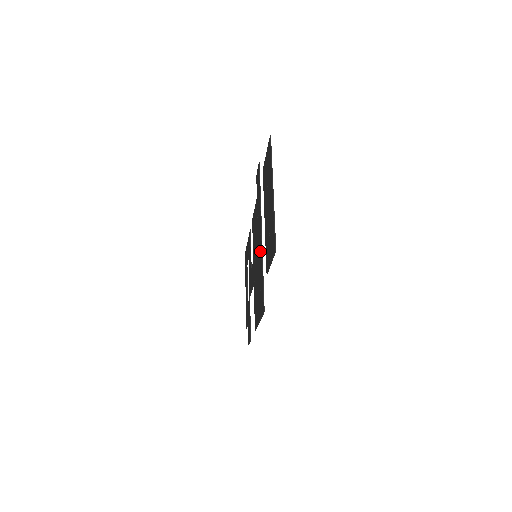
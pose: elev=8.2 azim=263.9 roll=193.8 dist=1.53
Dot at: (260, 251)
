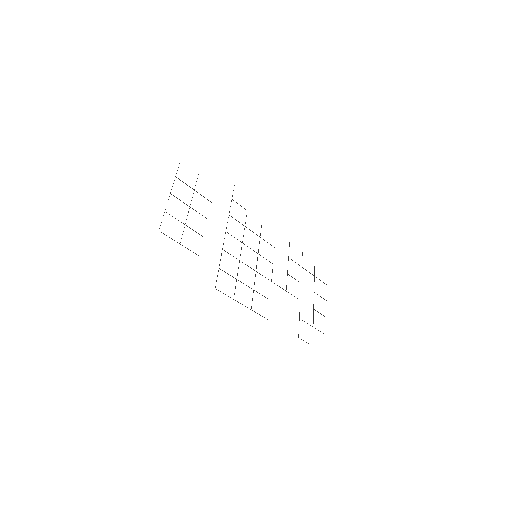
Dot at: occluded
